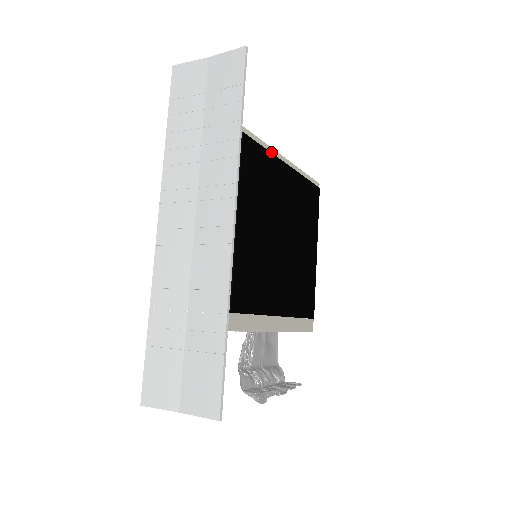
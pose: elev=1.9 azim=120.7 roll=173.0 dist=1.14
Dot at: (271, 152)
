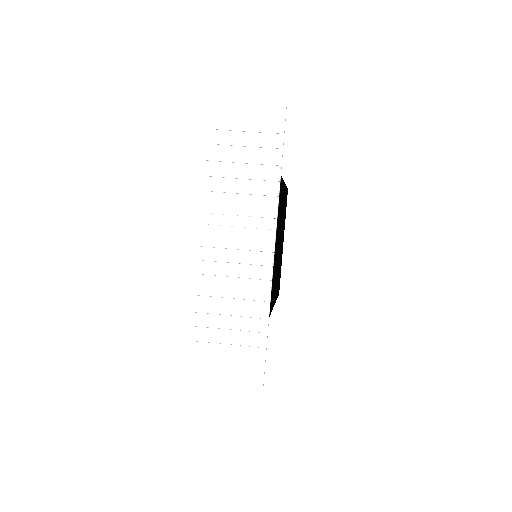
Dot at: occluded
